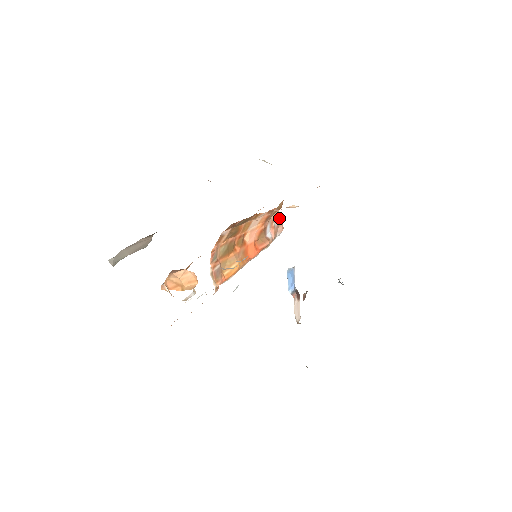
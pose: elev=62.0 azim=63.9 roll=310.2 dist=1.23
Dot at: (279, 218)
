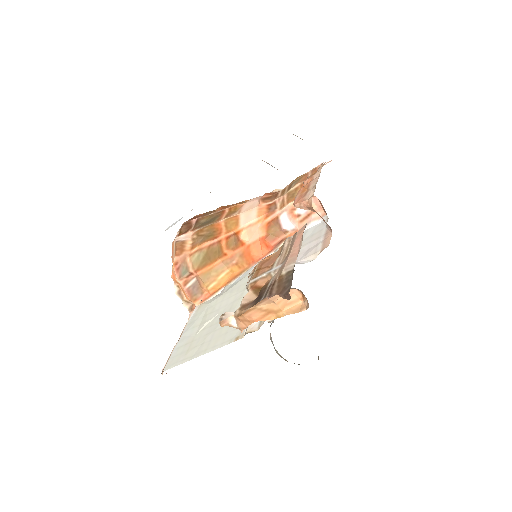
Dot at: (312, 203)
